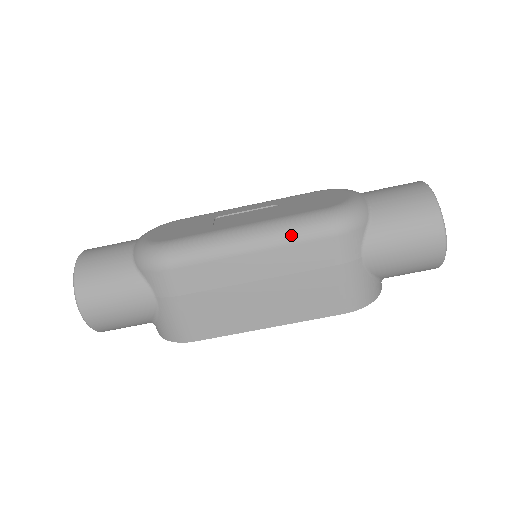
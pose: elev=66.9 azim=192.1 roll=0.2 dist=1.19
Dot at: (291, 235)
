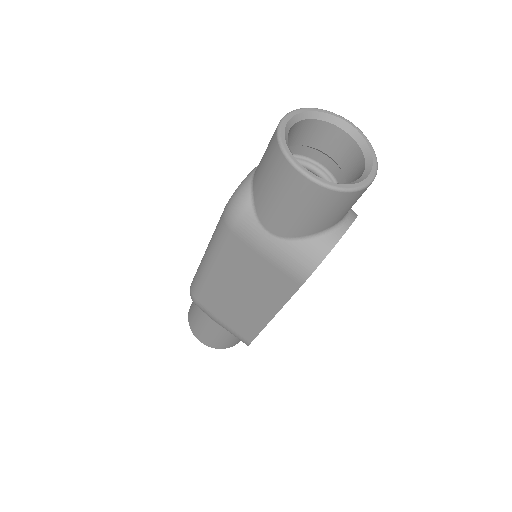
Dot at: (216, 244)
